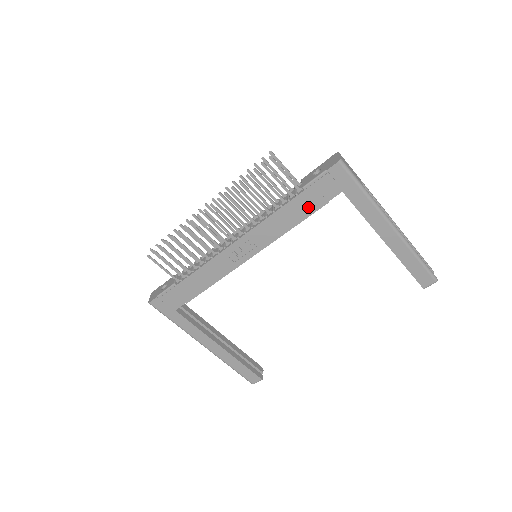
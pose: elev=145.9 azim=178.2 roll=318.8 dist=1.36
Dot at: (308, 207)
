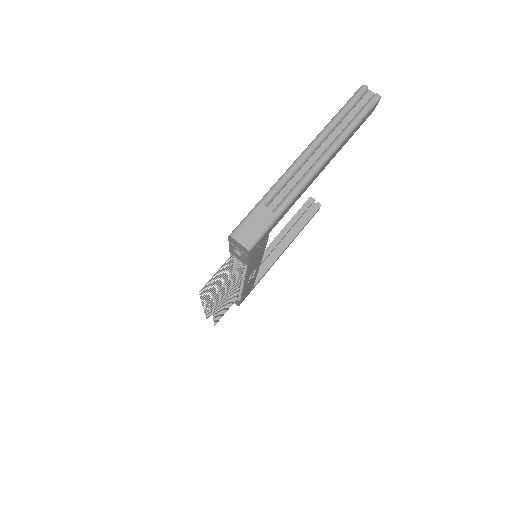
Dot at: (260, 252)
